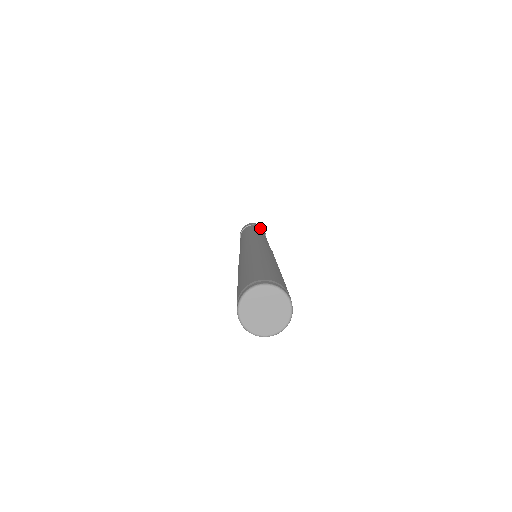
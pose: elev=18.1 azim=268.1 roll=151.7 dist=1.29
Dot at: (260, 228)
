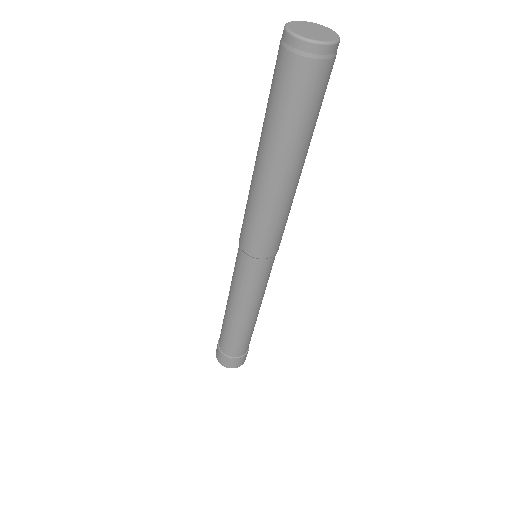
Dot at: occluded
